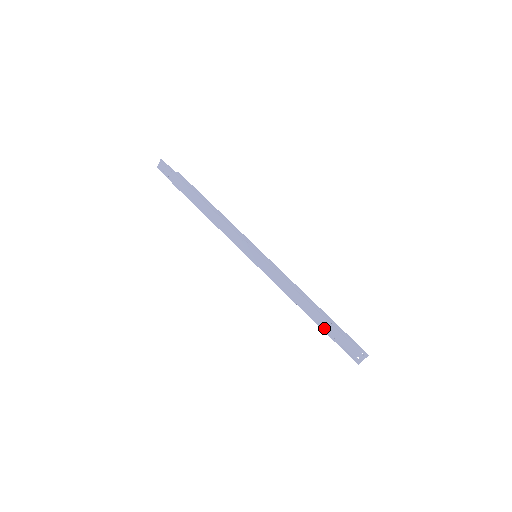
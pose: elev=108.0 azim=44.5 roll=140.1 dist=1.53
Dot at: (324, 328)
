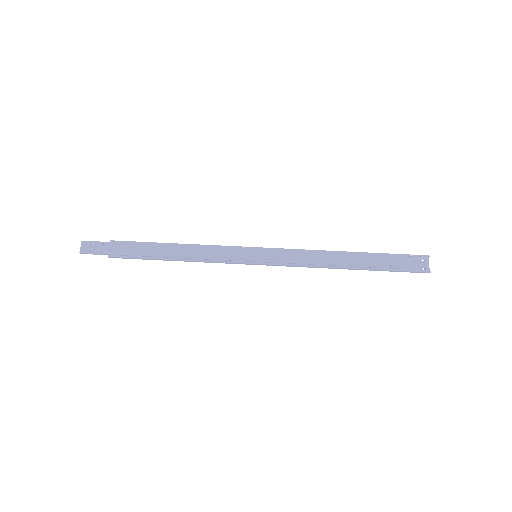
Dot at: (374, 265)
